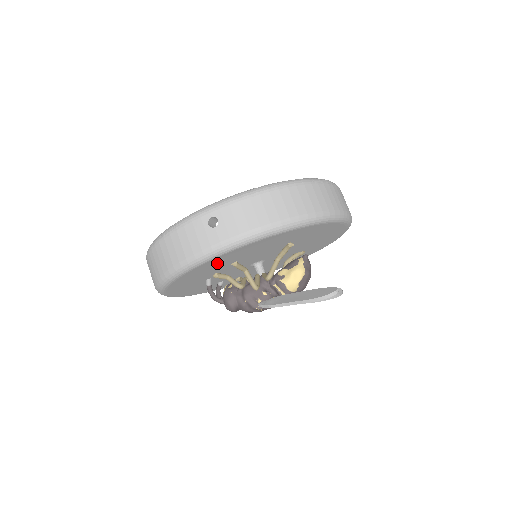
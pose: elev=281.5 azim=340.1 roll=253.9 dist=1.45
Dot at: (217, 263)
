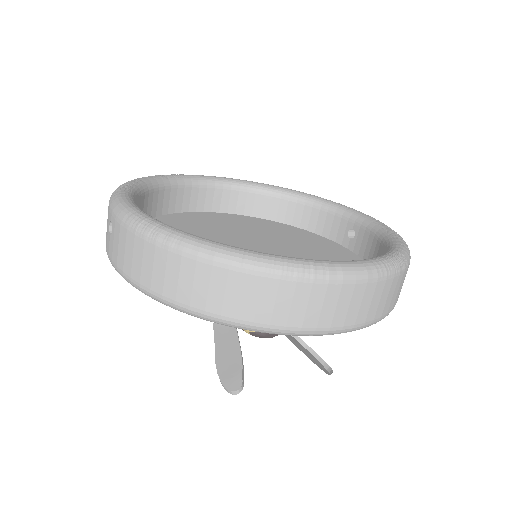
Dot at: occluded
